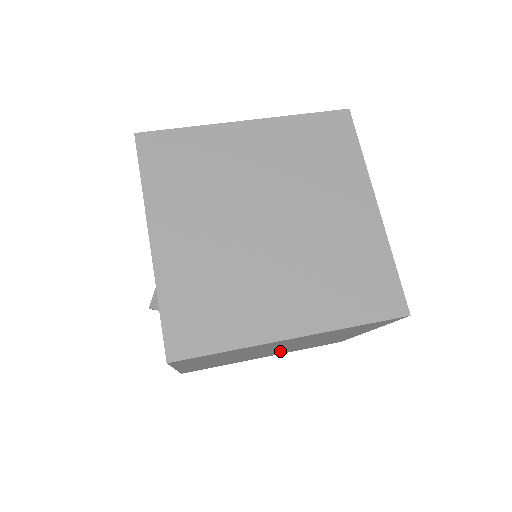
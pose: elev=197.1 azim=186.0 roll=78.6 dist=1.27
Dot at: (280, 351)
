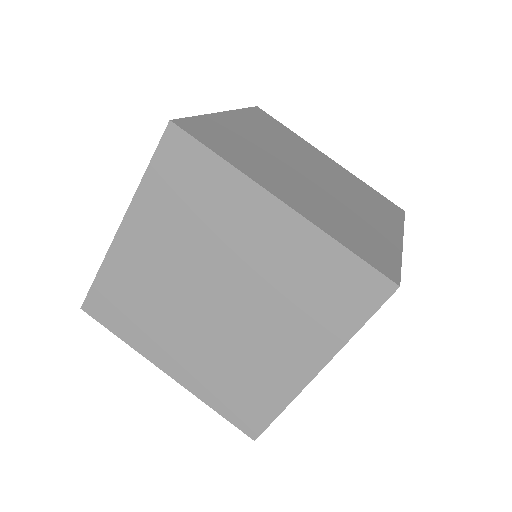
Dot at: (204, 343)
